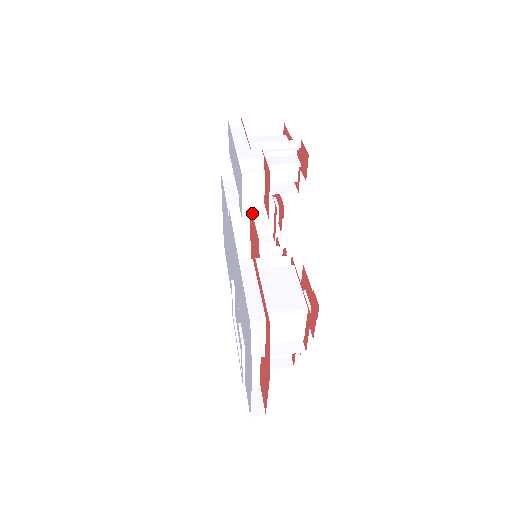
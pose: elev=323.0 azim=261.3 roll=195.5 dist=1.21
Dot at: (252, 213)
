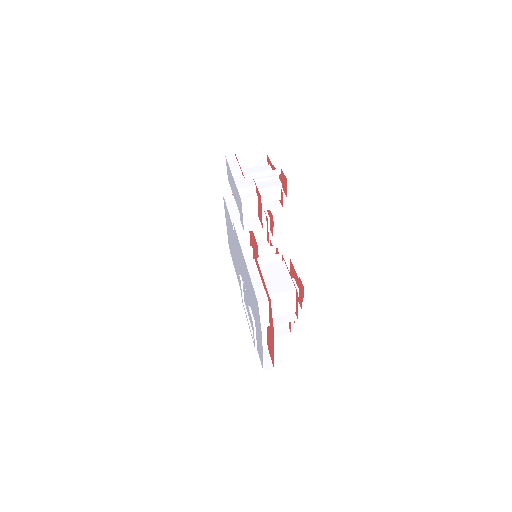
Dot at: (250, 226)
